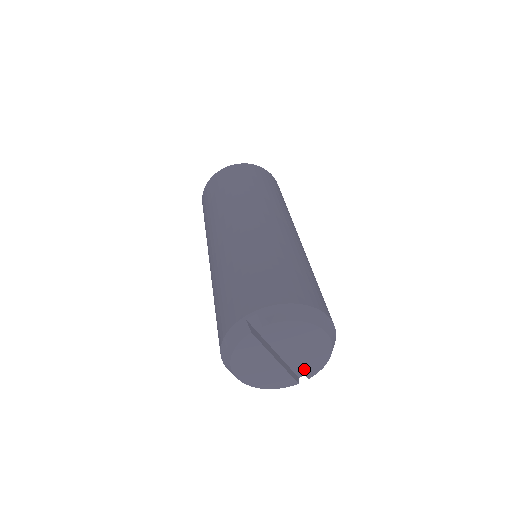
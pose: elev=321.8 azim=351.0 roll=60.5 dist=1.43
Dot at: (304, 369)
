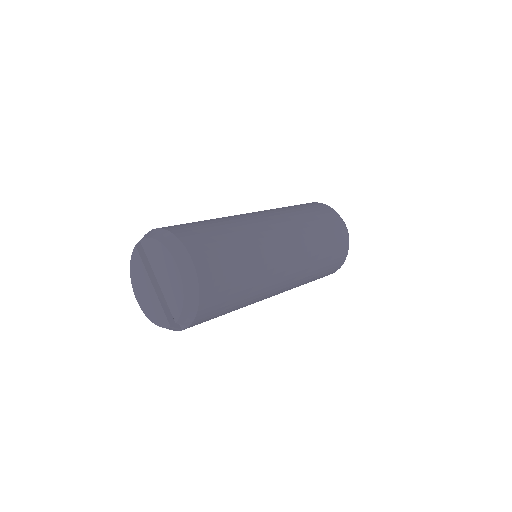
Dot at: (171, 307)
